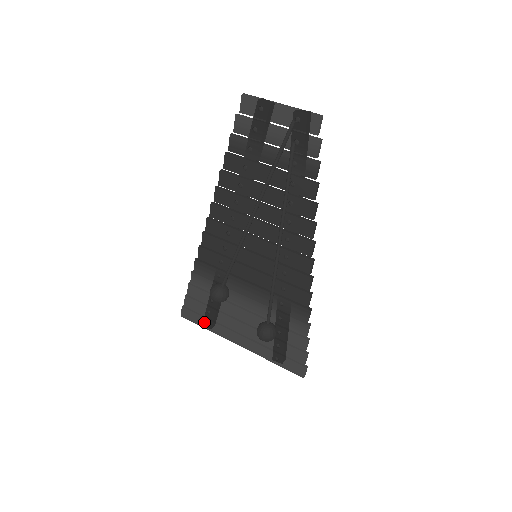
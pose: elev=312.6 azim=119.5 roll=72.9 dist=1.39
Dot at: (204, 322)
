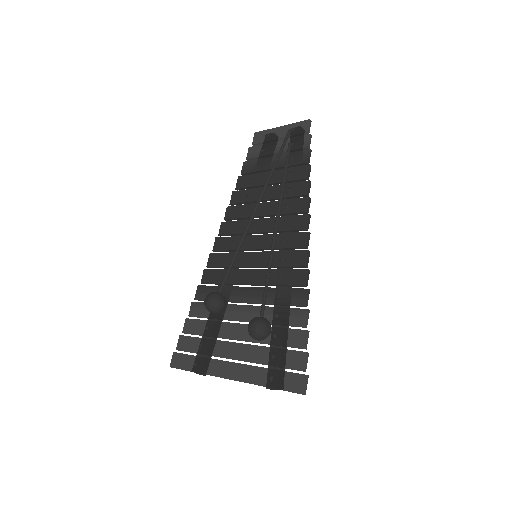
Dot at: (193, 364)
